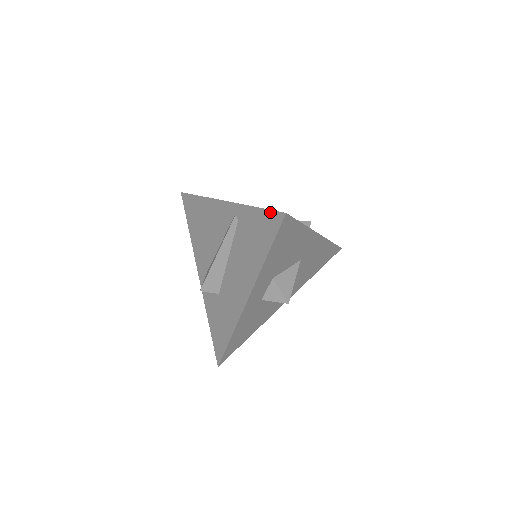
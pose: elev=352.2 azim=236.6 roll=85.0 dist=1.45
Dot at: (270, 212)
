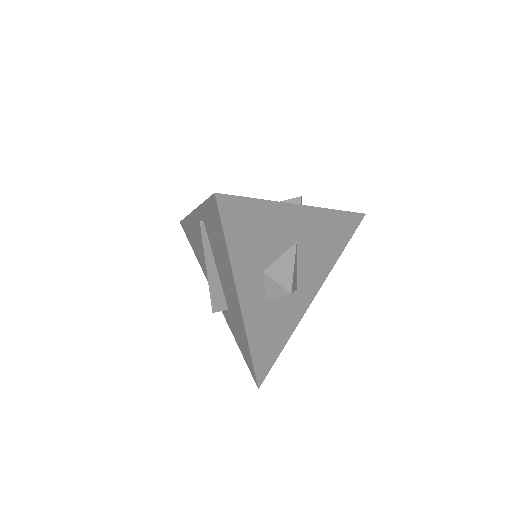
Dot at: (209, 200)
